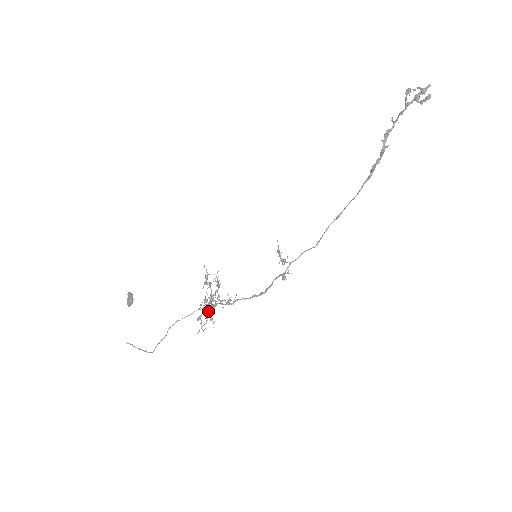
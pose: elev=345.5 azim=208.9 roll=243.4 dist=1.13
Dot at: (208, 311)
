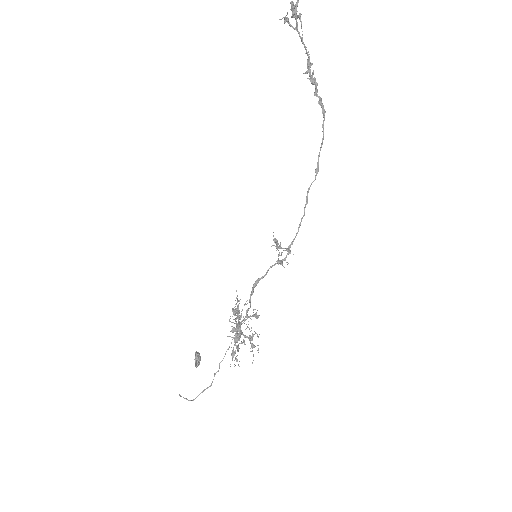
Dot at: (235, 340)
